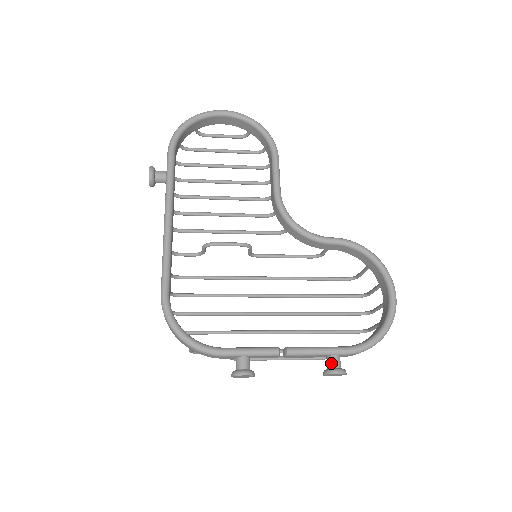
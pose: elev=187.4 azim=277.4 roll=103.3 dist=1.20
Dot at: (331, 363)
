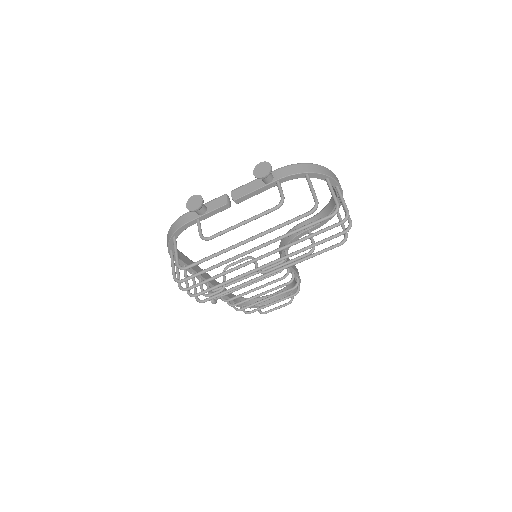
Dot at: occluded
